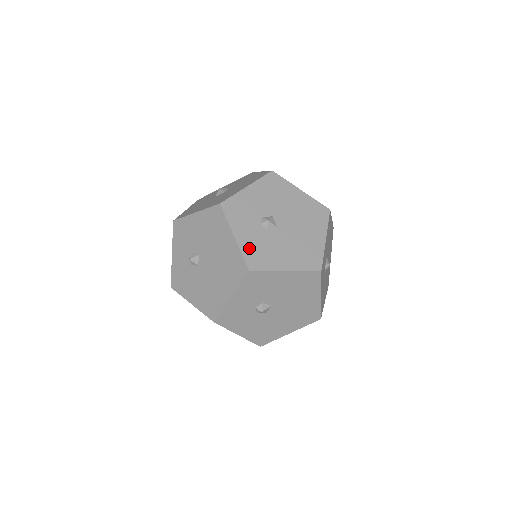
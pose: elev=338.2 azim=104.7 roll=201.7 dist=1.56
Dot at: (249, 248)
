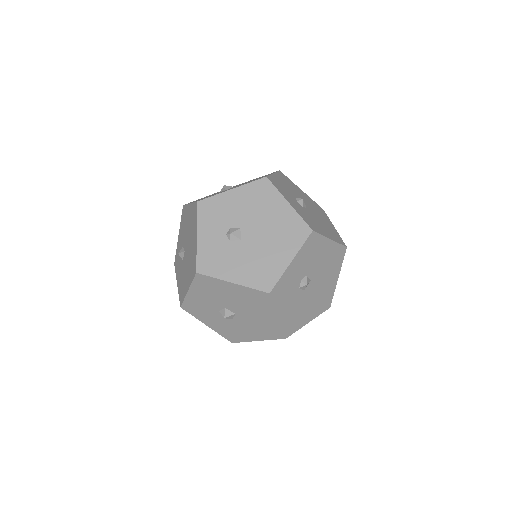
Dot at: (302, 215)
